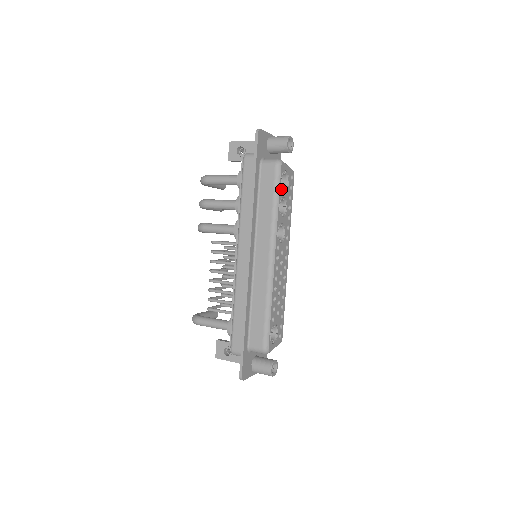
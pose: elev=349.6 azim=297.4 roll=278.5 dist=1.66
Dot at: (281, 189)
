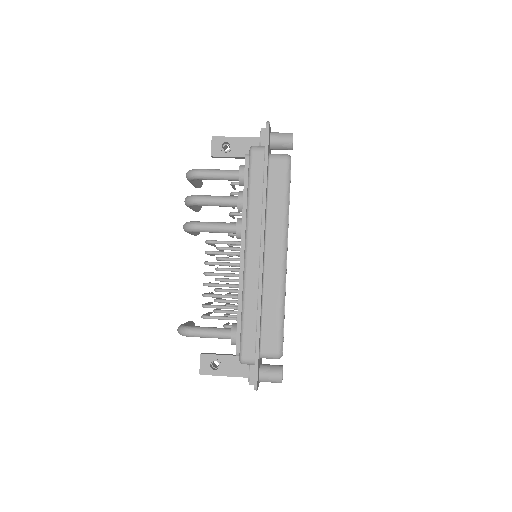
Dot at: occluded
